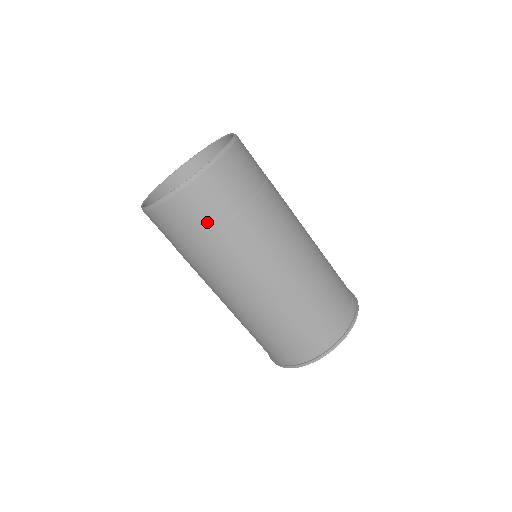
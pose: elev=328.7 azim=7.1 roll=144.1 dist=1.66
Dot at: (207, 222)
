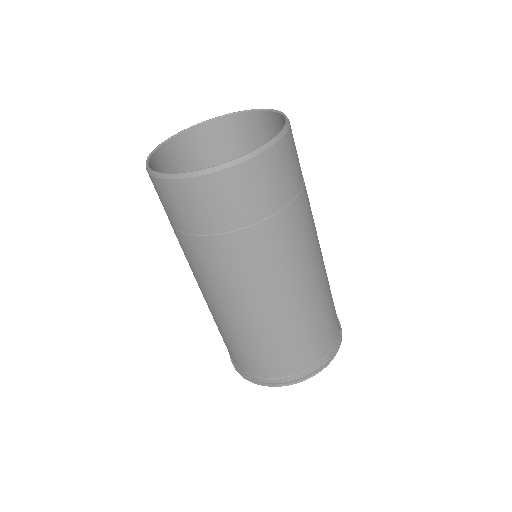
Dot at: (190, 222)
